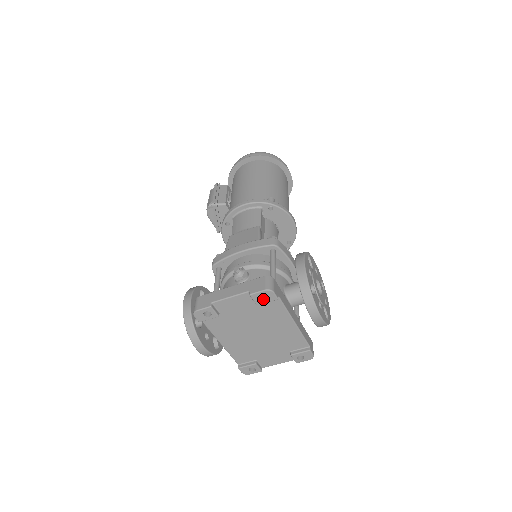
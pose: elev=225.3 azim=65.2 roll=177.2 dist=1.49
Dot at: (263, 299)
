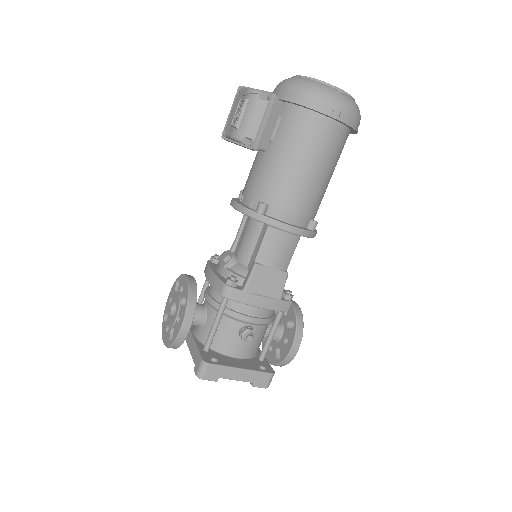
Dot at: occluded
